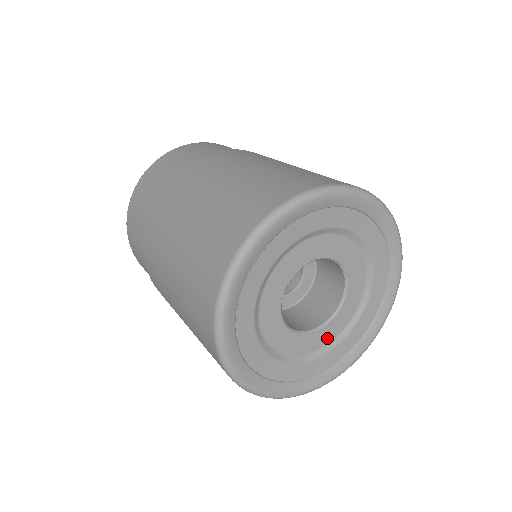
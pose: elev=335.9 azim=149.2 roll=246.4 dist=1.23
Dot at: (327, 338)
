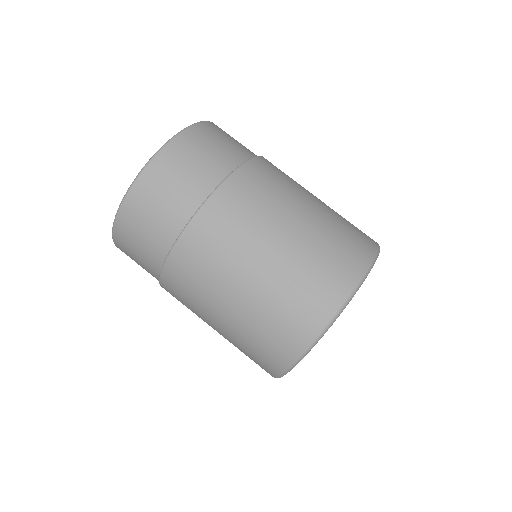
Dot at: occluded
